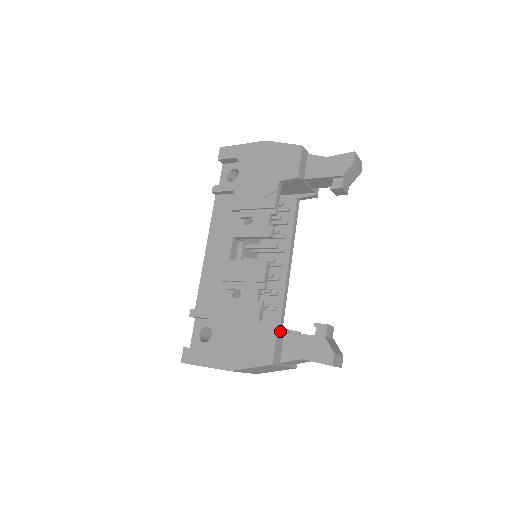
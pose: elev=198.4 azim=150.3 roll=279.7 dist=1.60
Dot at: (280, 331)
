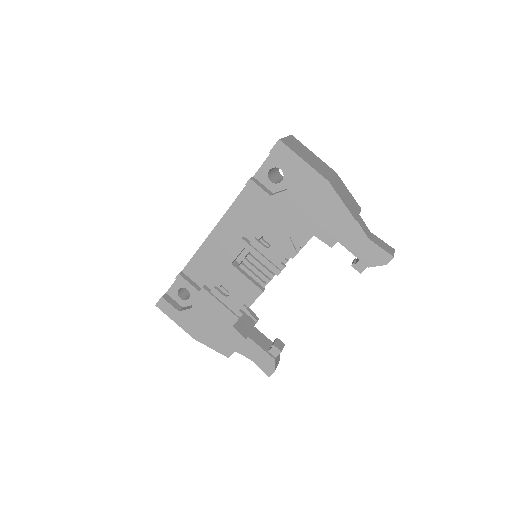
Dot at: occluded
